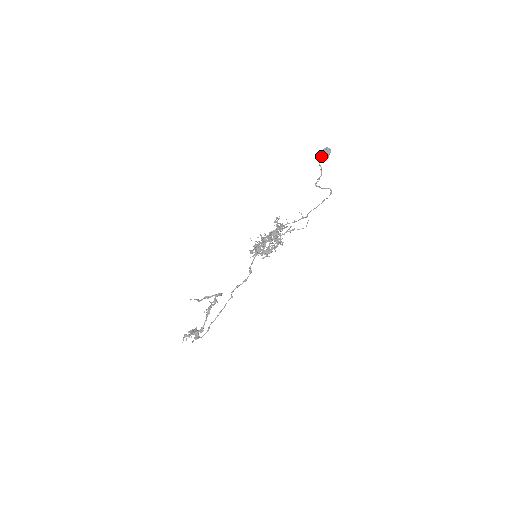
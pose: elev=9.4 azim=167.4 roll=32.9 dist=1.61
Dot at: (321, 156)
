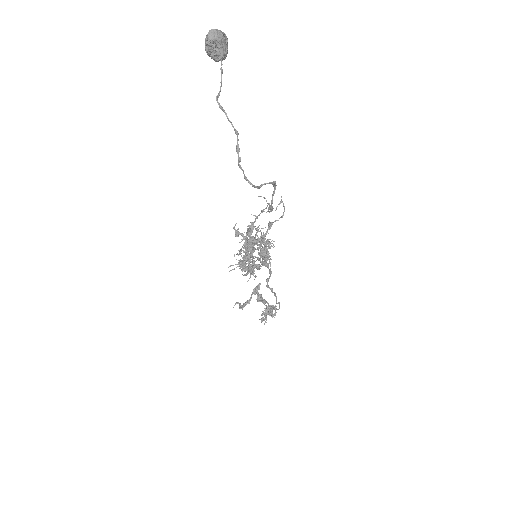
Dot at: occluded
